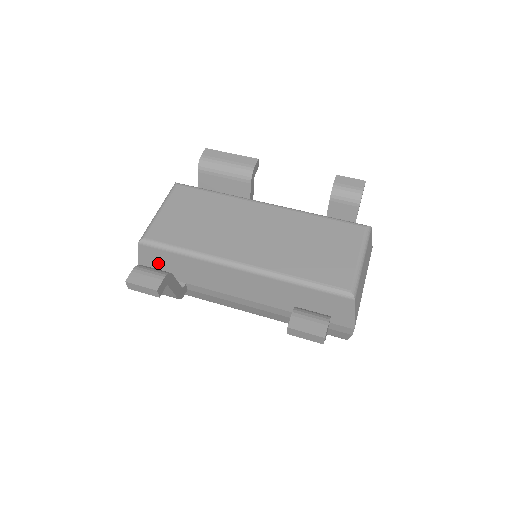
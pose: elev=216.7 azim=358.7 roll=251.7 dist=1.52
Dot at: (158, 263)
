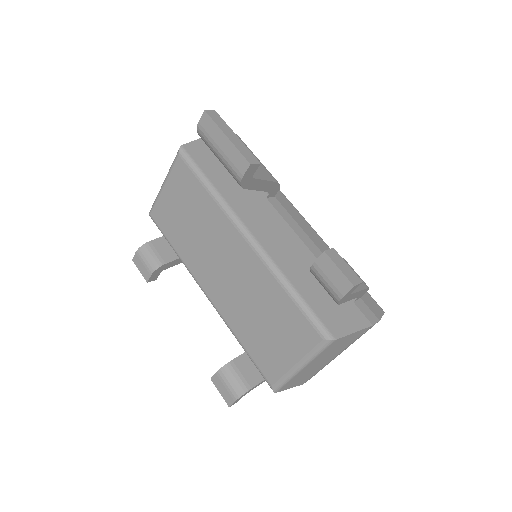
Dot at: occluded
